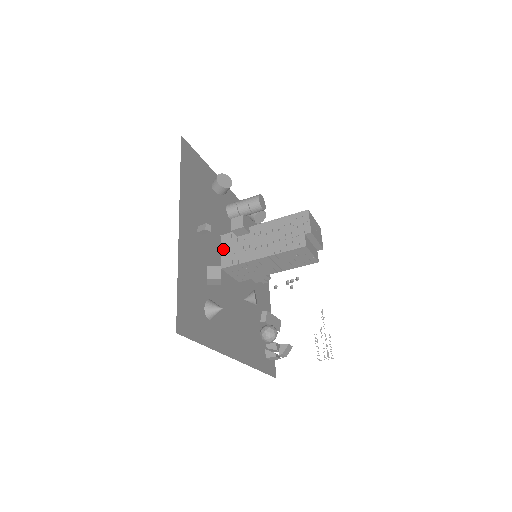
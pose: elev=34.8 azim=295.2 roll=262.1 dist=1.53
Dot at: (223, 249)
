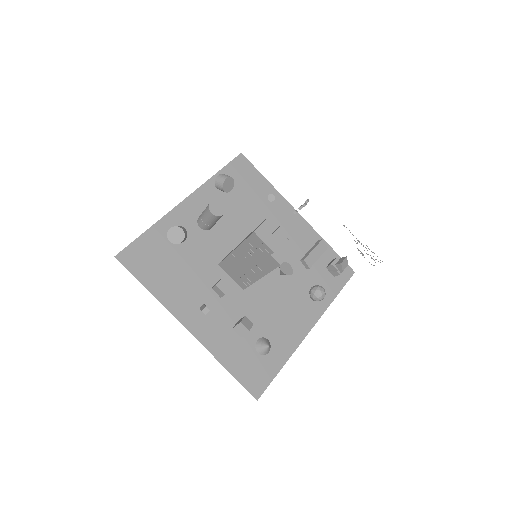
Dot at: (230, 275)
